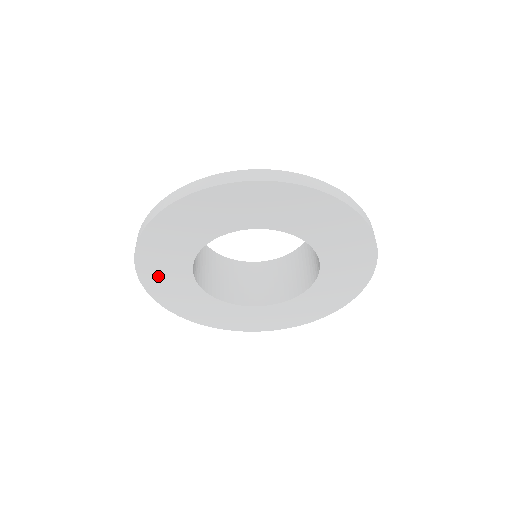
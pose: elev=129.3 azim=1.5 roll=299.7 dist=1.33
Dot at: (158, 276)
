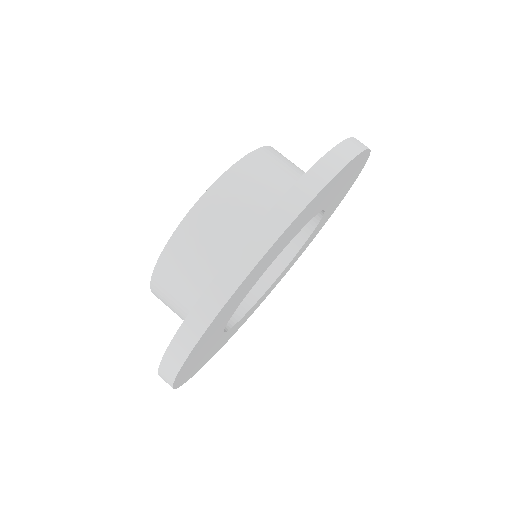
Dot at: (194, 359)
